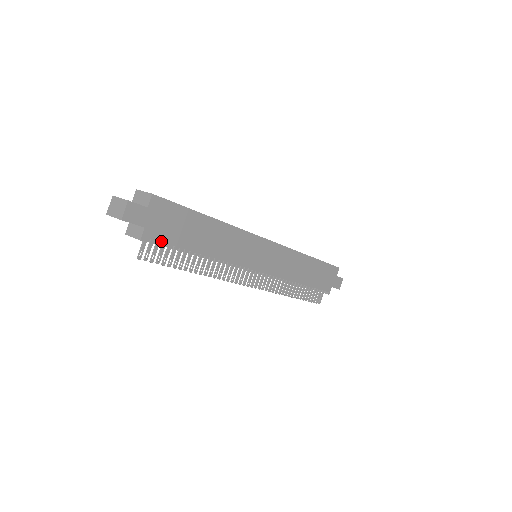
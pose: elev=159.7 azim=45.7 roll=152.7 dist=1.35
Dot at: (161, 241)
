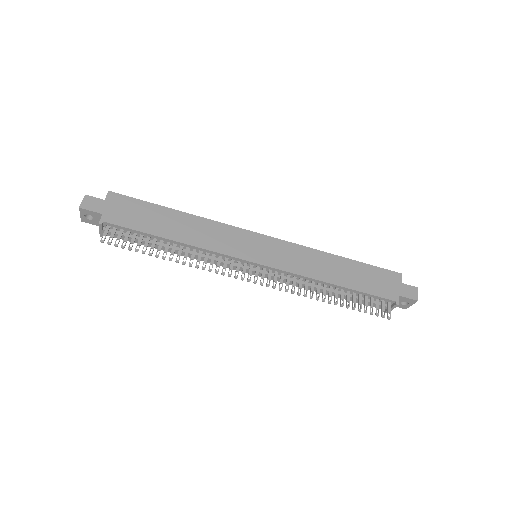
Dot at: (121, 226)
